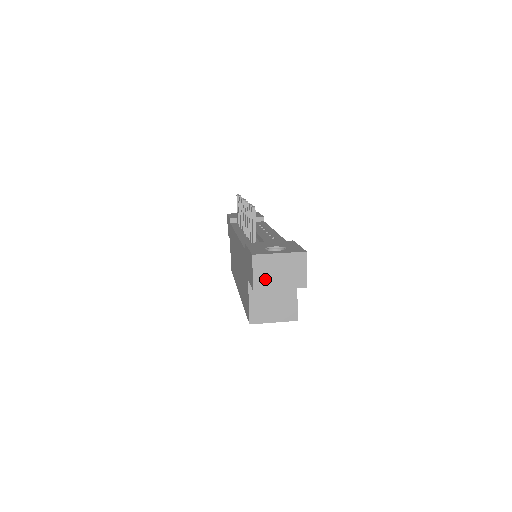
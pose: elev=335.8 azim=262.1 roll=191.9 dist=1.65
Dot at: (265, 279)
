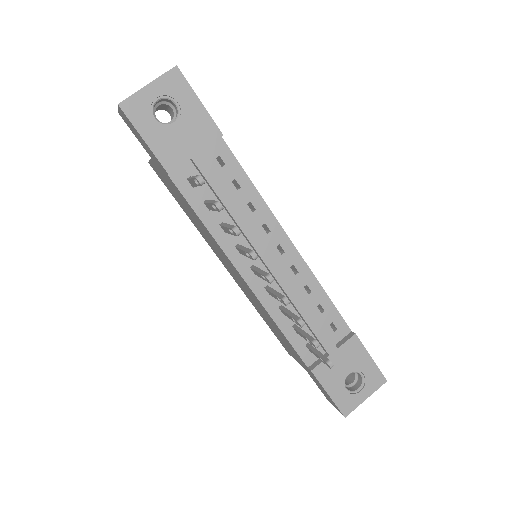
Dot at: occluded
